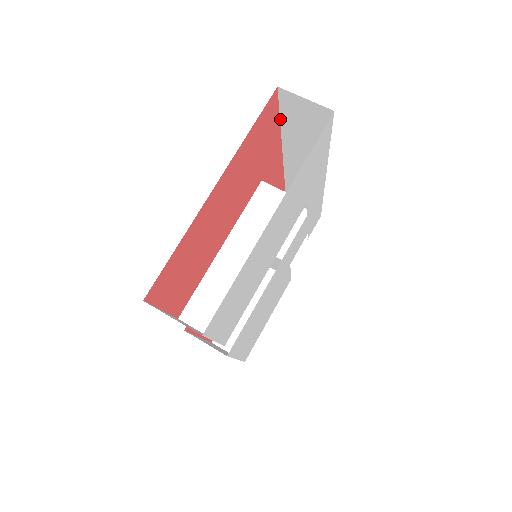
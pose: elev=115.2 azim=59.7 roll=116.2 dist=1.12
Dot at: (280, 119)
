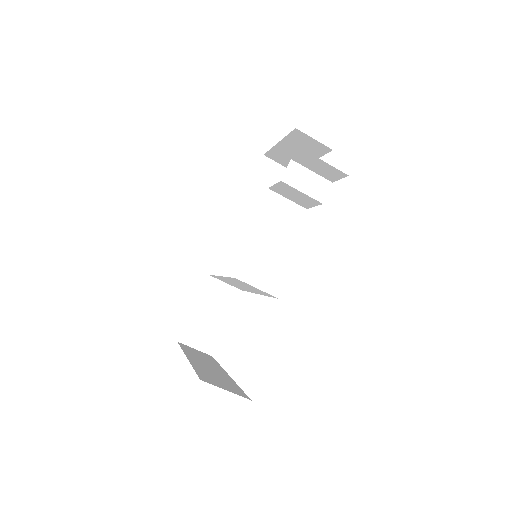
Dot at: occluded
